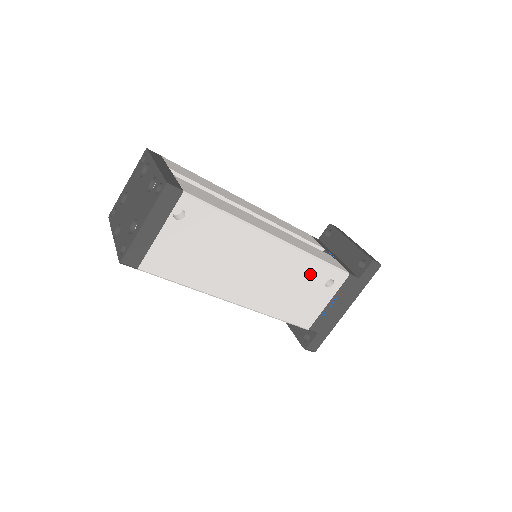
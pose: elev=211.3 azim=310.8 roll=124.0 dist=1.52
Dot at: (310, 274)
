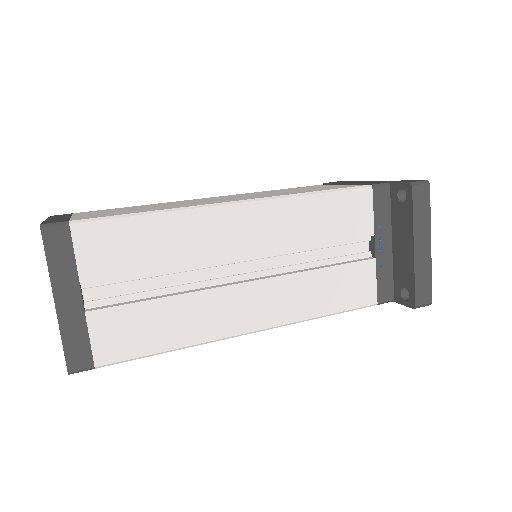
Dot at: occluded
